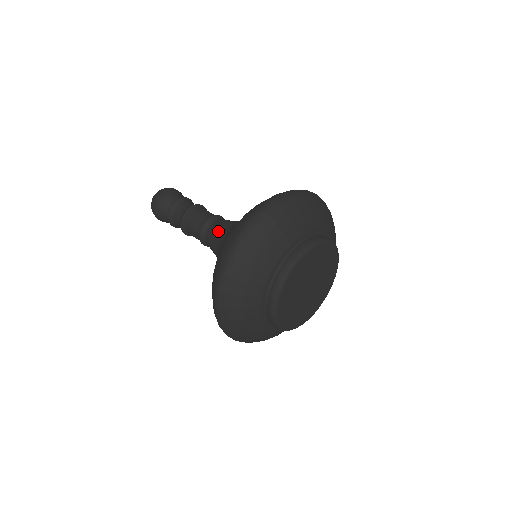
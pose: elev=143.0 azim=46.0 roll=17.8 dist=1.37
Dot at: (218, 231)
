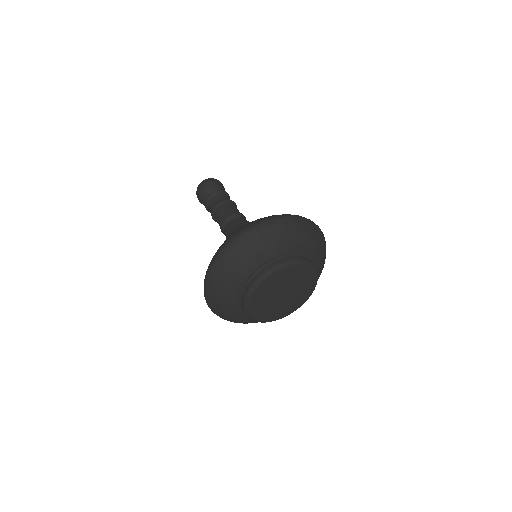
Dot at: (229, 233)
